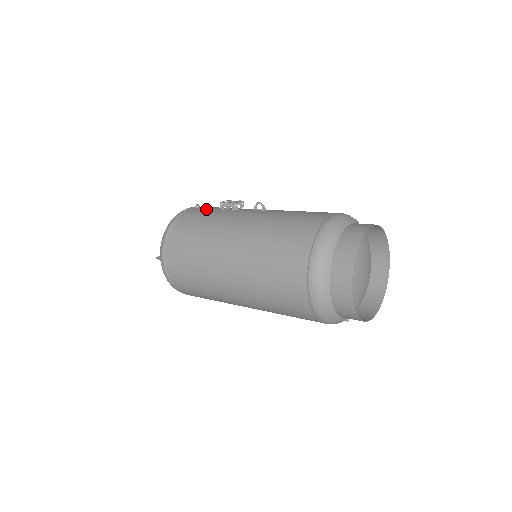
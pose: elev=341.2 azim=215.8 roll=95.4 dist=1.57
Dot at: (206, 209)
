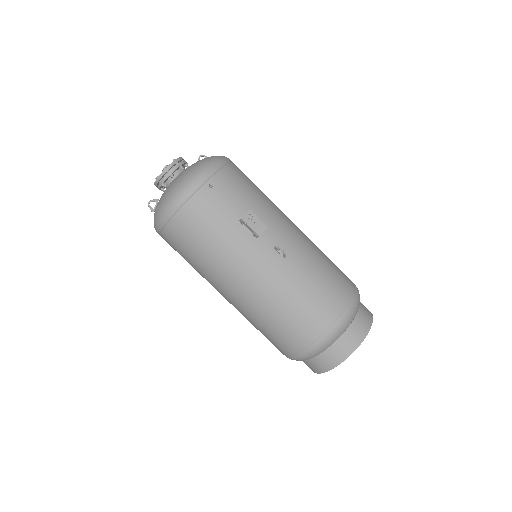
Dot at: (222, 205)
